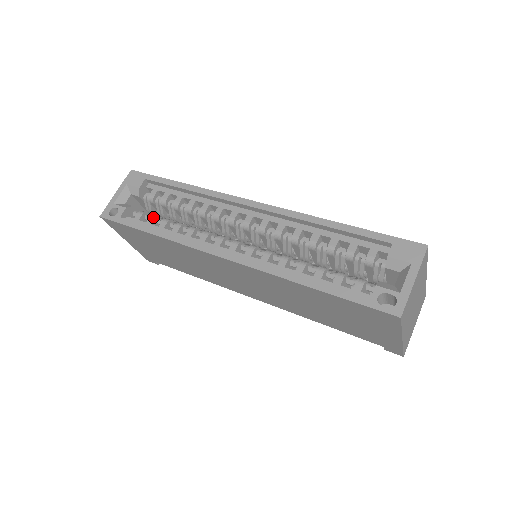
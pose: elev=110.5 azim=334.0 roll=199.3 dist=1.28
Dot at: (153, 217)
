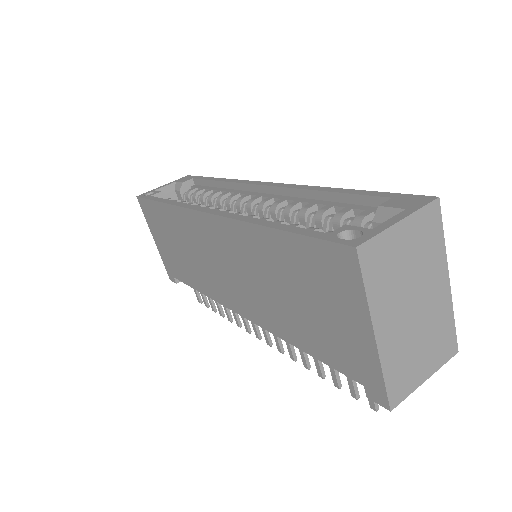
Dot at: (177, 200)
